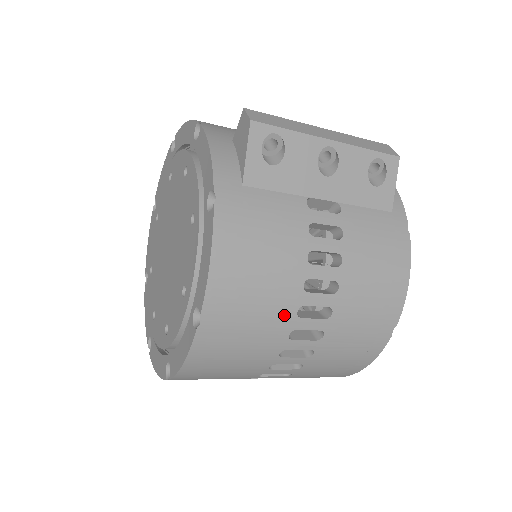
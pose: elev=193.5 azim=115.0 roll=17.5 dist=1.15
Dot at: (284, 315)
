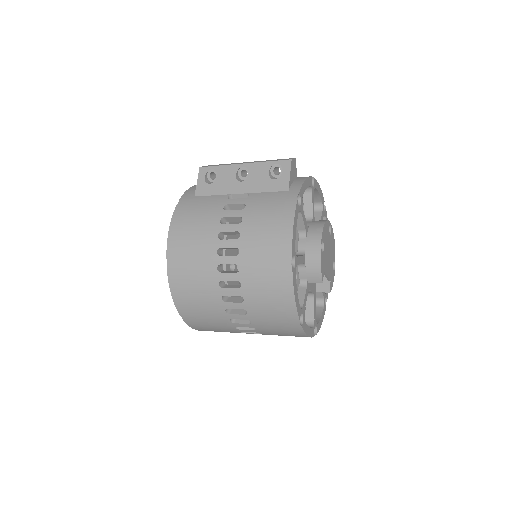
Dot at: (210, 255)
